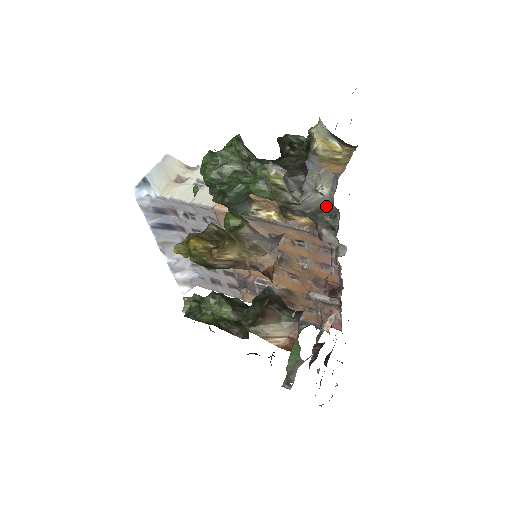
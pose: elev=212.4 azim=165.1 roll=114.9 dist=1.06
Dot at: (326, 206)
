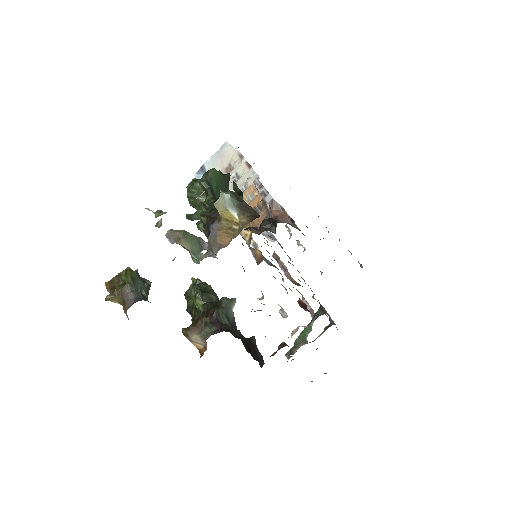
Dot at: occluded
